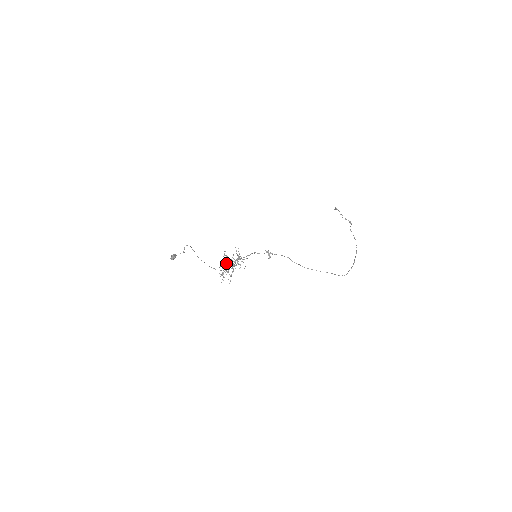
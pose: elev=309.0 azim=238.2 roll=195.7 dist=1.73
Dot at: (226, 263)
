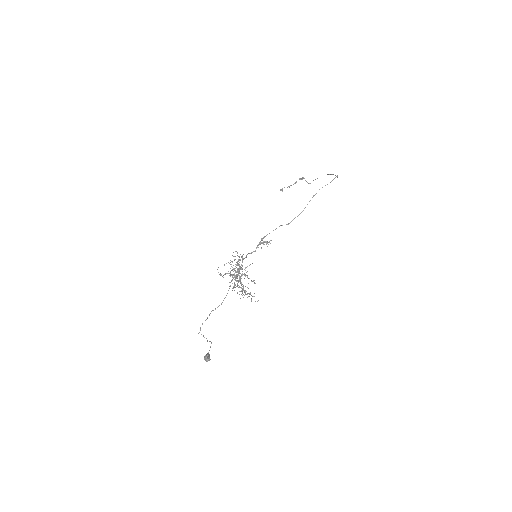
Dot at: (232, 279)
